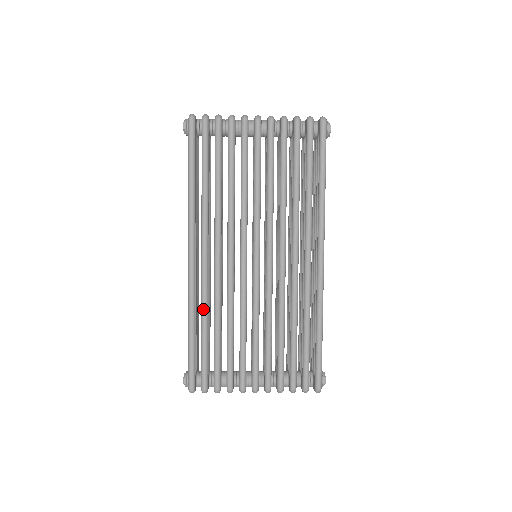
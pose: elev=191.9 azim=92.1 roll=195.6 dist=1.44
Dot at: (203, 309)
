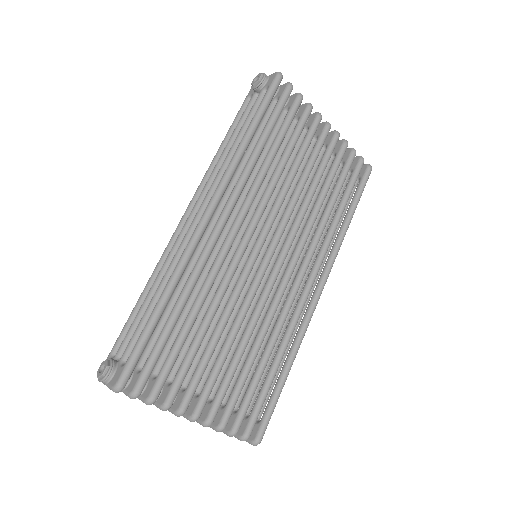
Dot at: (191, 283)
